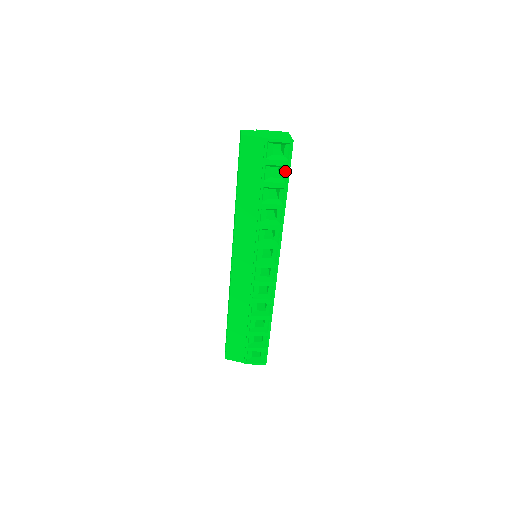
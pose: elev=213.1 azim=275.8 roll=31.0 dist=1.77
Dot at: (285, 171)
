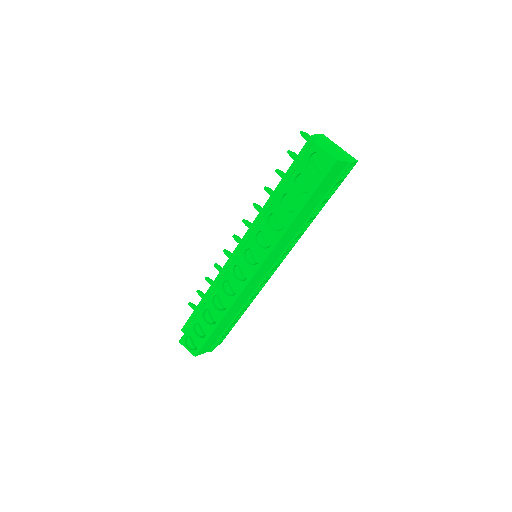
Dot at: (335, 186)
